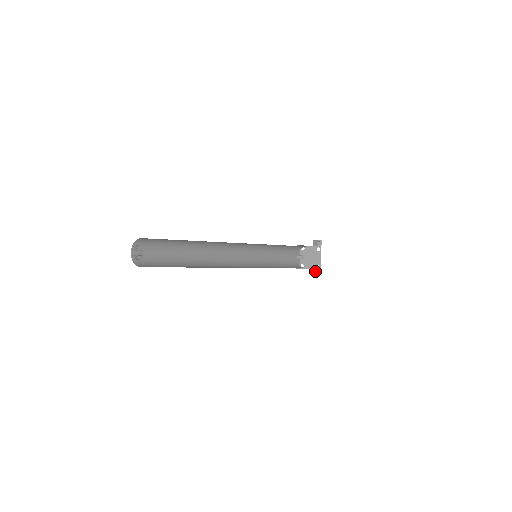
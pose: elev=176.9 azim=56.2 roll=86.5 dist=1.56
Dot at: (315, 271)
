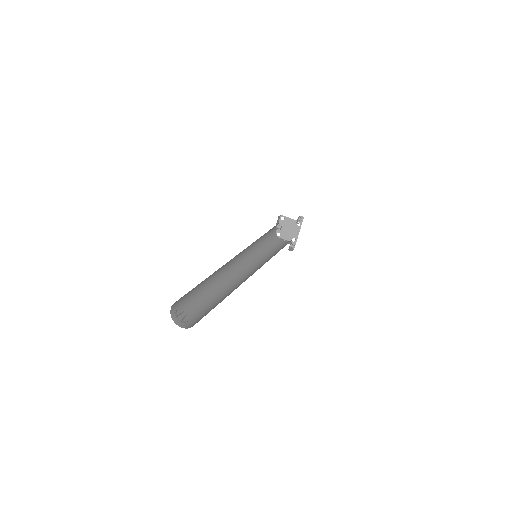
Dot at: (291, 245)
